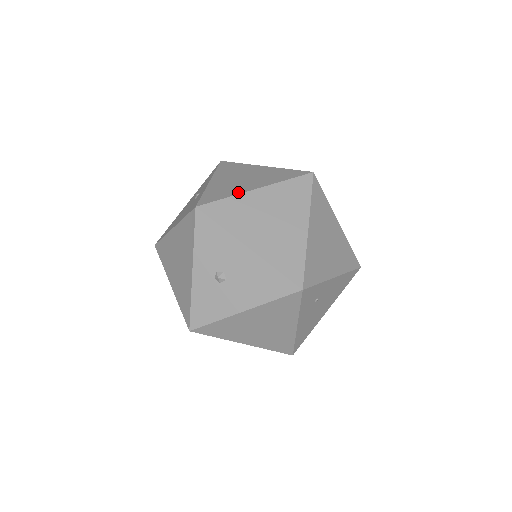
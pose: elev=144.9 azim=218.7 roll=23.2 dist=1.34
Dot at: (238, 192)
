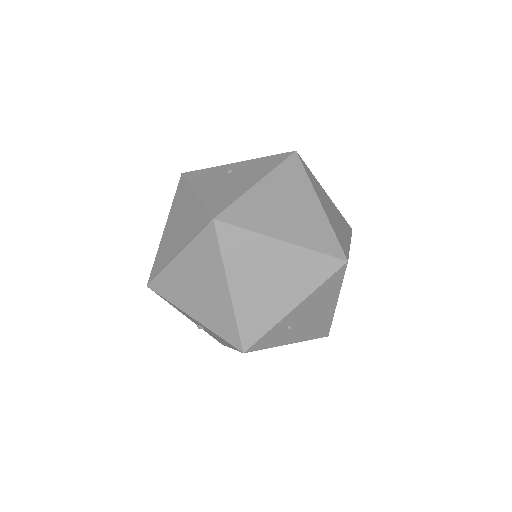
Dot at: (167, 261)
